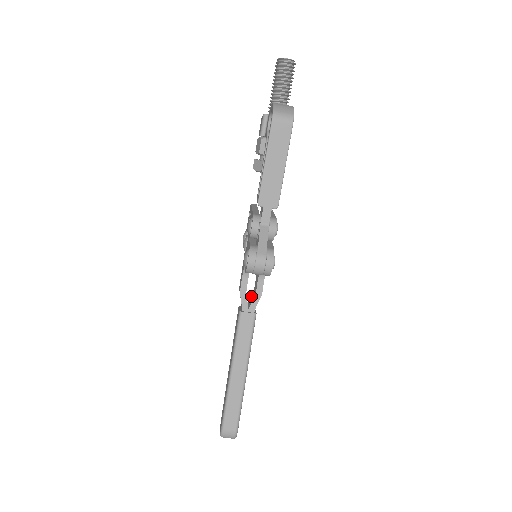
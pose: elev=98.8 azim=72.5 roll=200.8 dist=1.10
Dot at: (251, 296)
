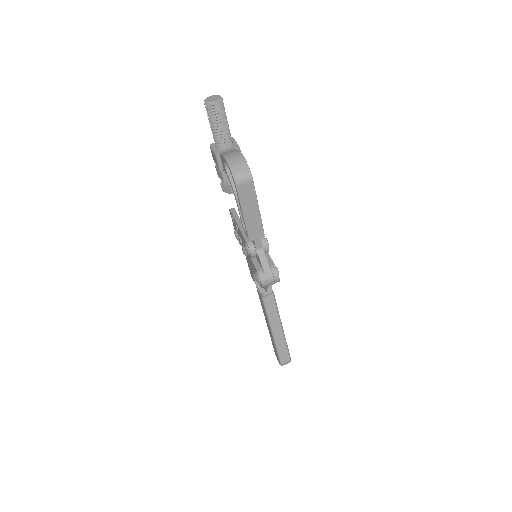
Dot at: occluded
